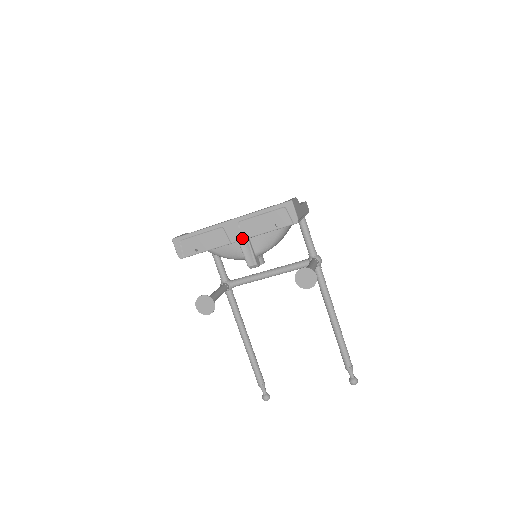
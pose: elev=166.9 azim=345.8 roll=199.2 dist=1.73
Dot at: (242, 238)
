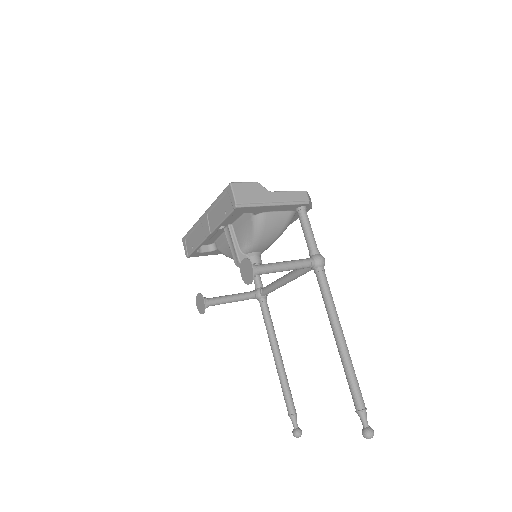
Dot at: (210, 231)
